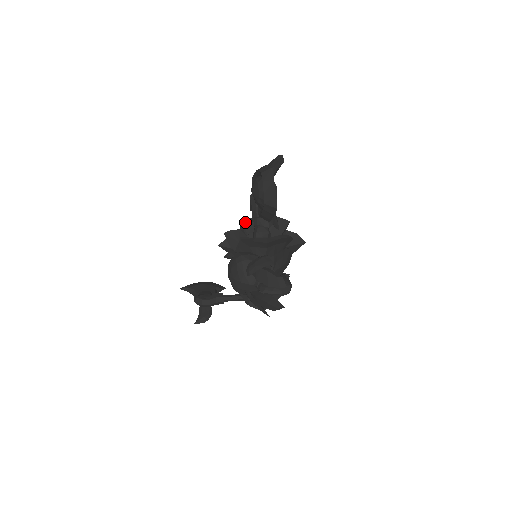
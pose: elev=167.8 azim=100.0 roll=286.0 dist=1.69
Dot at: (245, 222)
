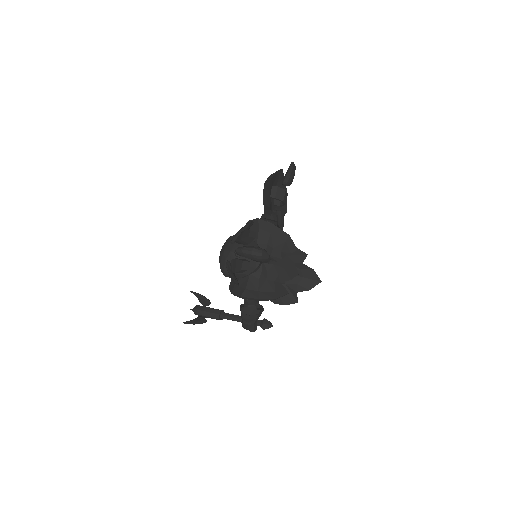
Dot at: occluded
